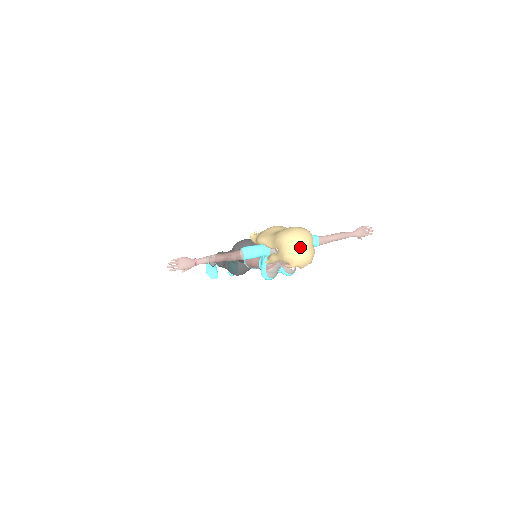
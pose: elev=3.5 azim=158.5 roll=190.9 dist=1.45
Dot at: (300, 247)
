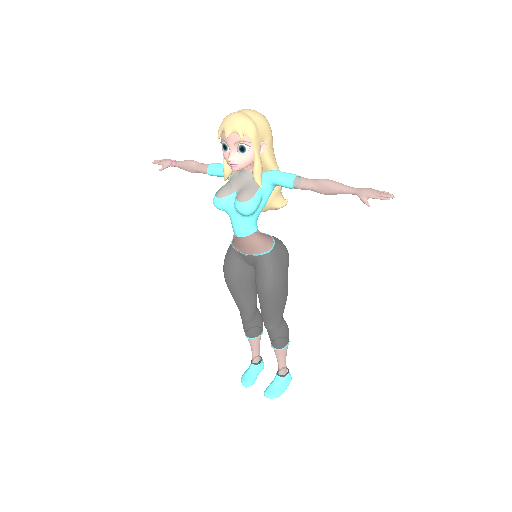
Dot at: (238, 111)
